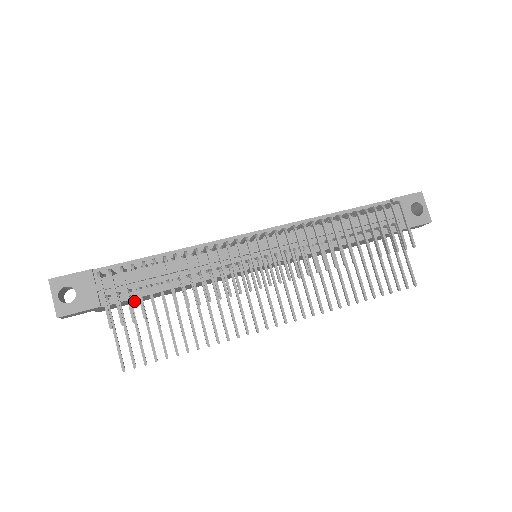
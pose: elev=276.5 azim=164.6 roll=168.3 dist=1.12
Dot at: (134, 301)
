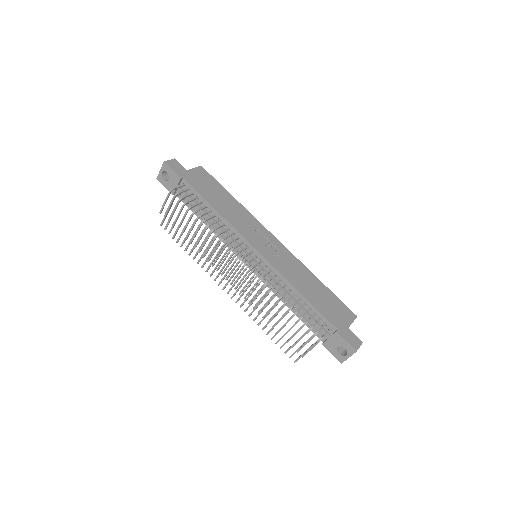
Dot at: occluded
